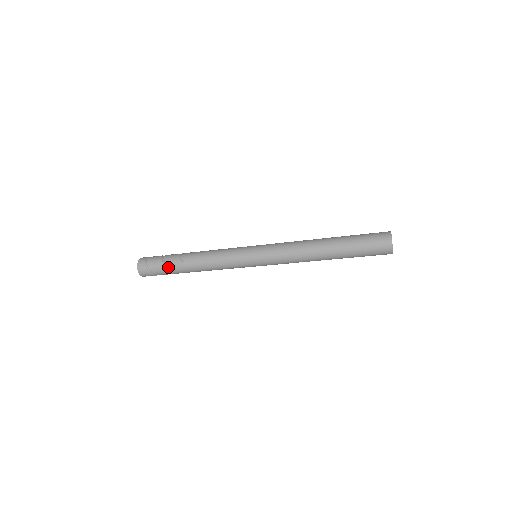
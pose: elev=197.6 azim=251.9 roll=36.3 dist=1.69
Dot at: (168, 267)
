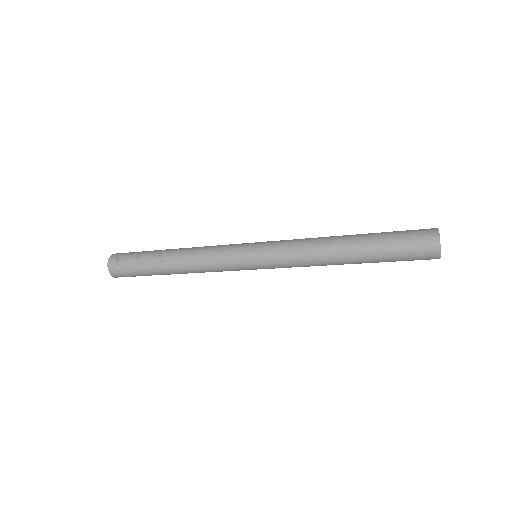
Dot at: (145, 269)
